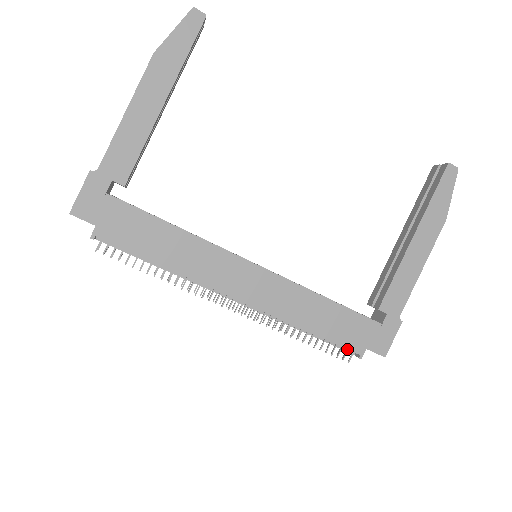
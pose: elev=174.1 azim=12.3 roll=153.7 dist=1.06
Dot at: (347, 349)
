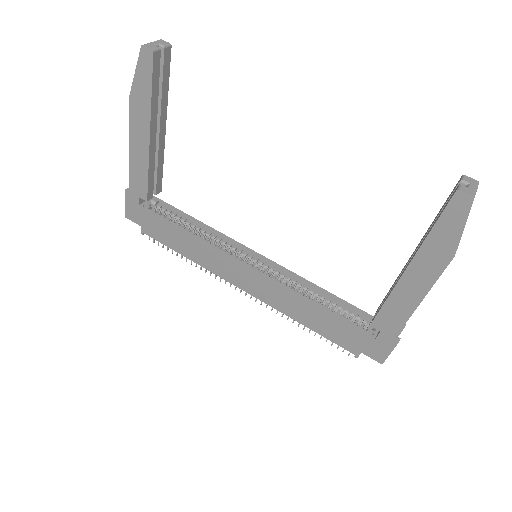
Dot at: (342, 347)
